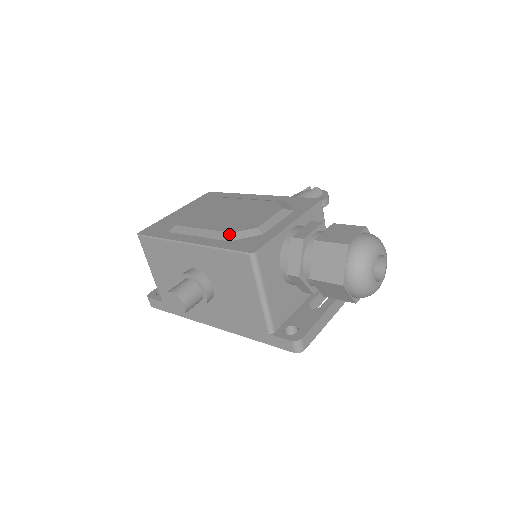
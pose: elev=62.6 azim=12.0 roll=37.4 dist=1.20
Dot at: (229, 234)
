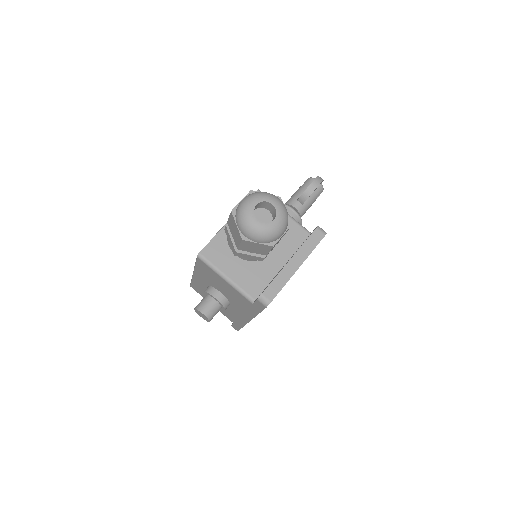
Dot at: occluded
